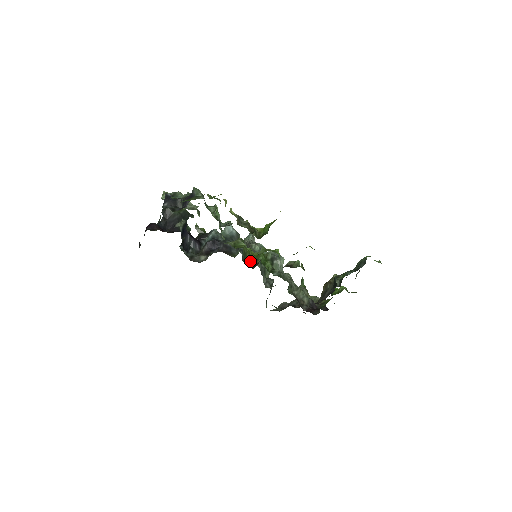
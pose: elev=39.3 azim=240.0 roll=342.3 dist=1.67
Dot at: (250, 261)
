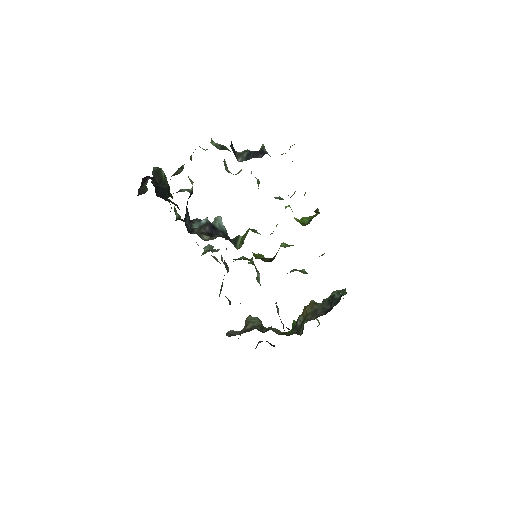
Dot at: occluded
